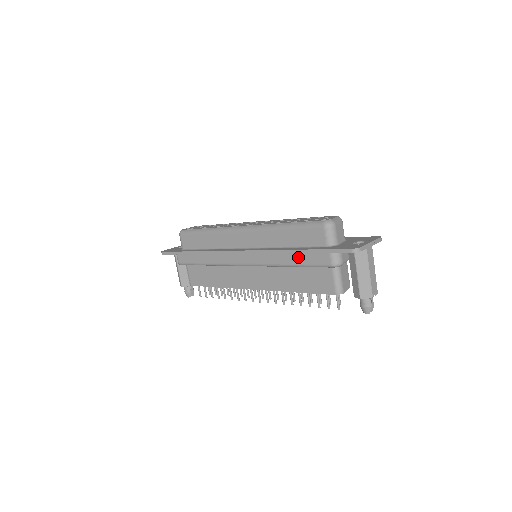
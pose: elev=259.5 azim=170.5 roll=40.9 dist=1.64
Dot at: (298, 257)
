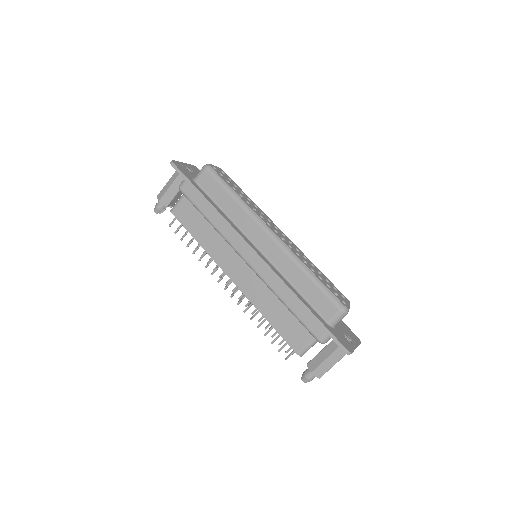
Dot at: (299, 307)
